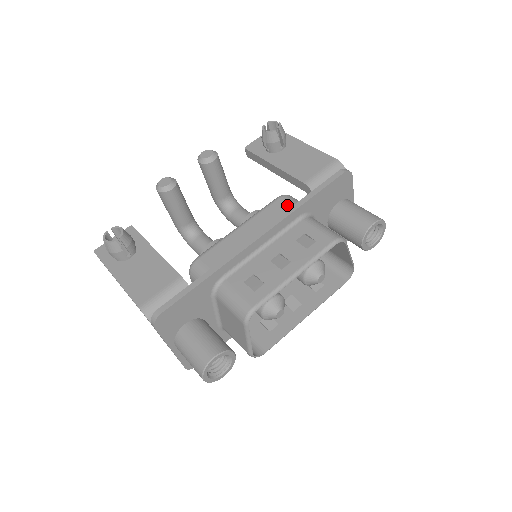
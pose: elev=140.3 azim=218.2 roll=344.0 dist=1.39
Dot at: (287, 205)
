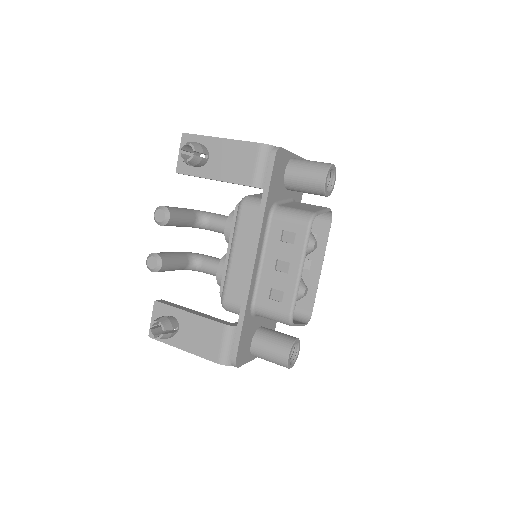
Dot at: (252, 213)
